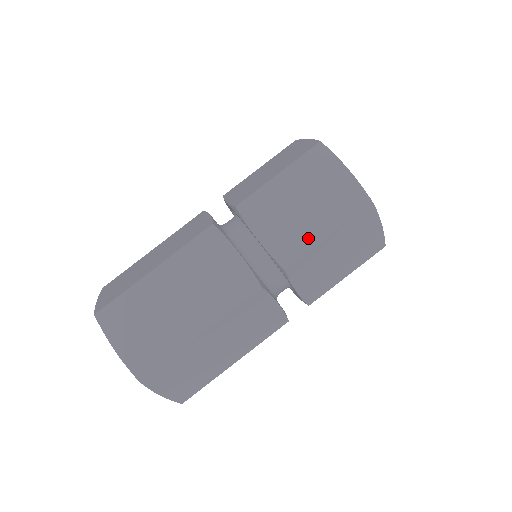
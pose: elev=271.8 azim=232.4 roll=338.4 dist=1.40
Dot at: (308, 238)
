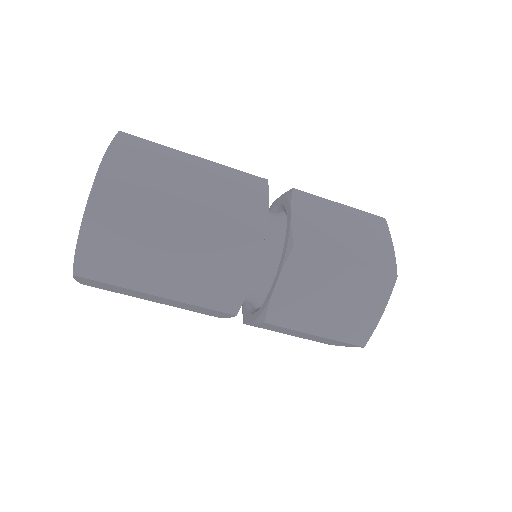
Dot at: (304, 322)
